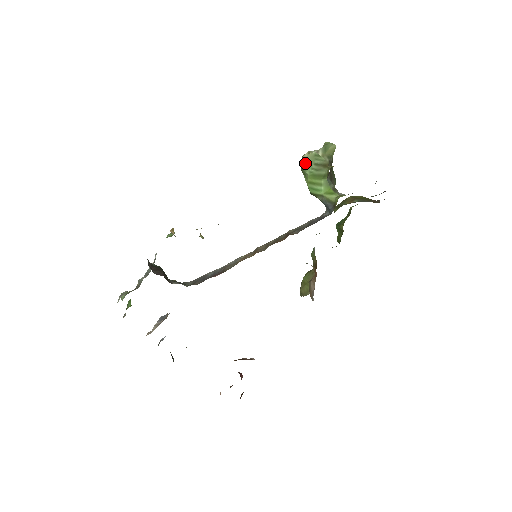
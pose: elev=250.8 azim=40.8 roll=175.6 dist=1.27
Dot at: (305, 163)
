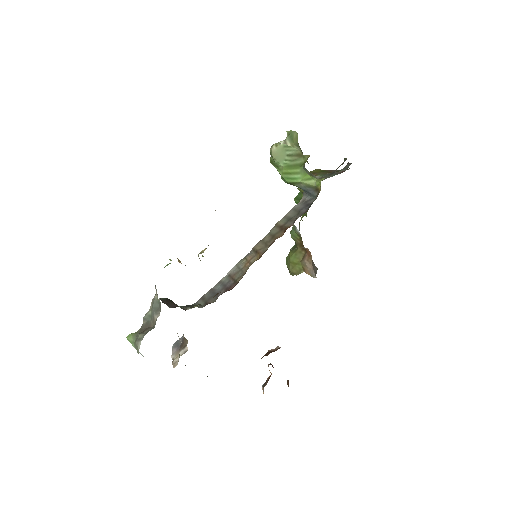
Dot at: (276, 156)
